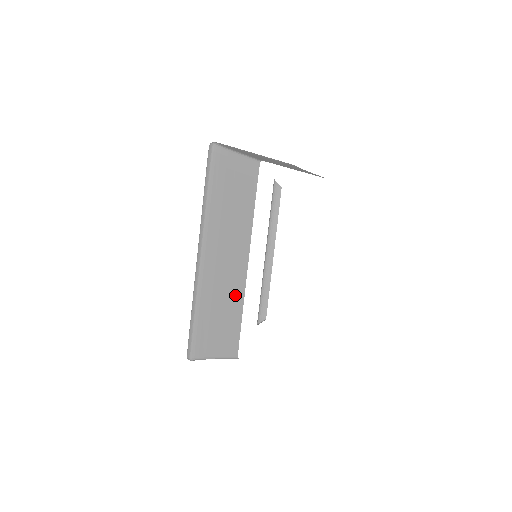
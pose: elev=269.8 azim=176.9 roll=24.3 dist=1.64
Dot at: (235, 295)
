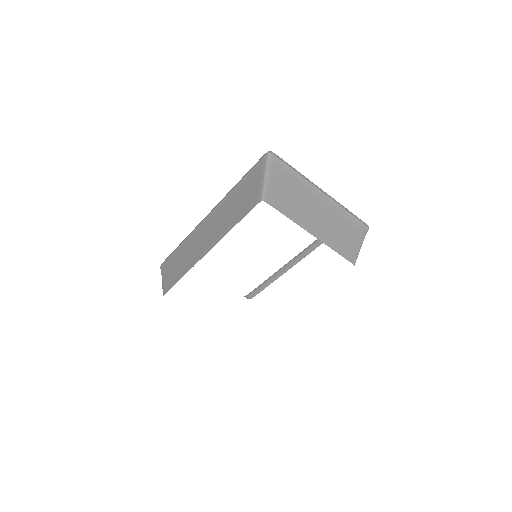
Dot at: (189, 263)
